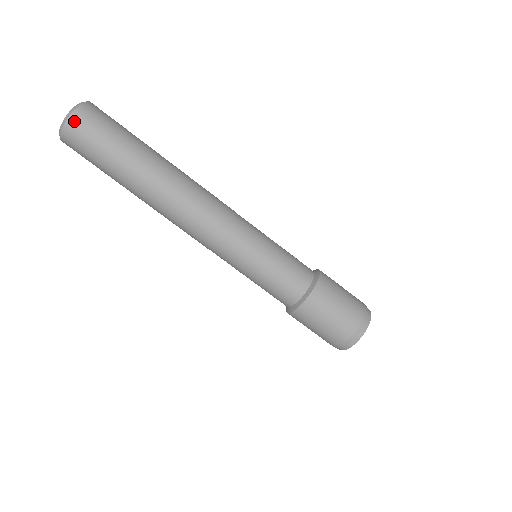
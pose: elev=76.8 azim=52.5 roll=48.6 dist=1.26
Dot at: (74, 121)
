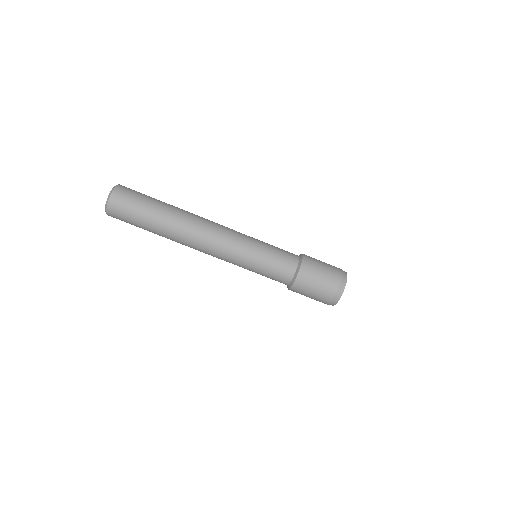
Dot at: (111, 210)
